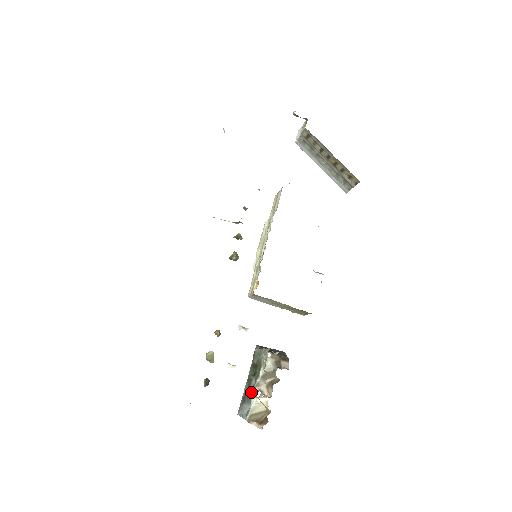
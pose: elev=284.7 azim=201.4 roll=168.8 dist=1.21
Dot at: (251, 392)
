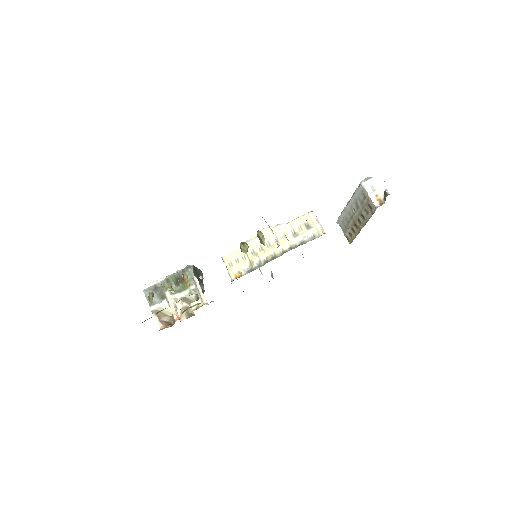
Dot at: (168, 300)
